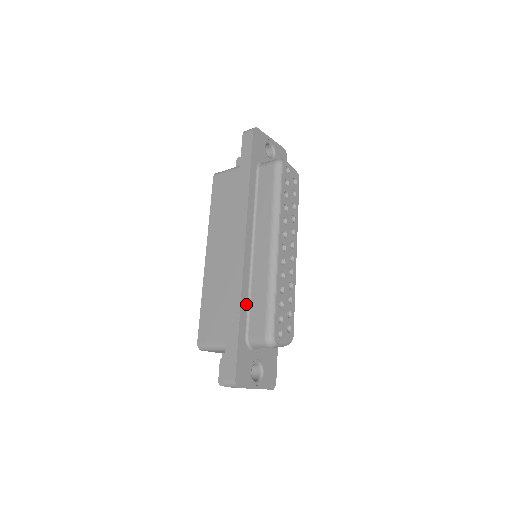
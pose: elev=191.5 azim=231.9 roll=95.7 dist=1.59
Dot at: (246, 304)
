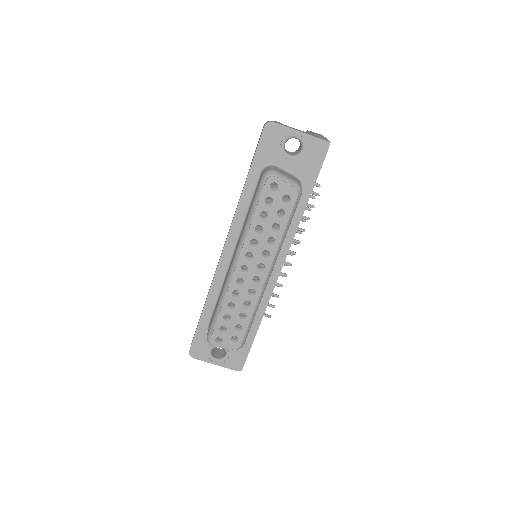
Dot at: (214, 300)
